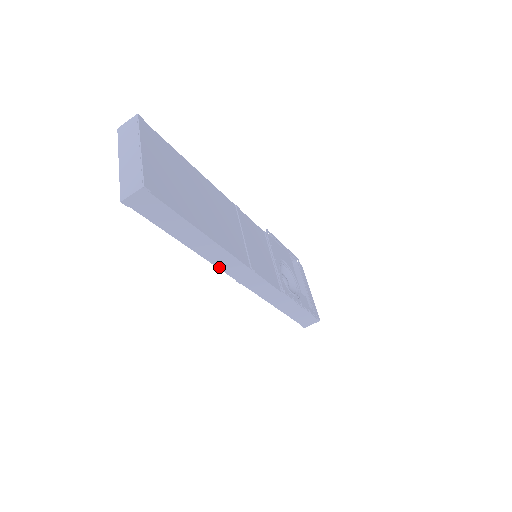
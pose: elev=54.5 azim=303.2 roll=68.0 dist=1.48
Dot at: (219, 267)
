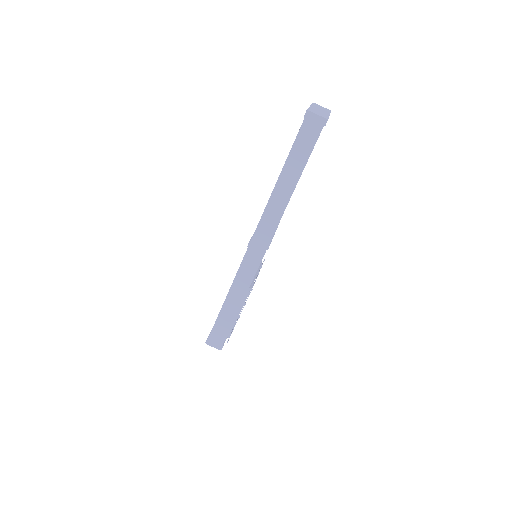
Dot at: (262, 217)
